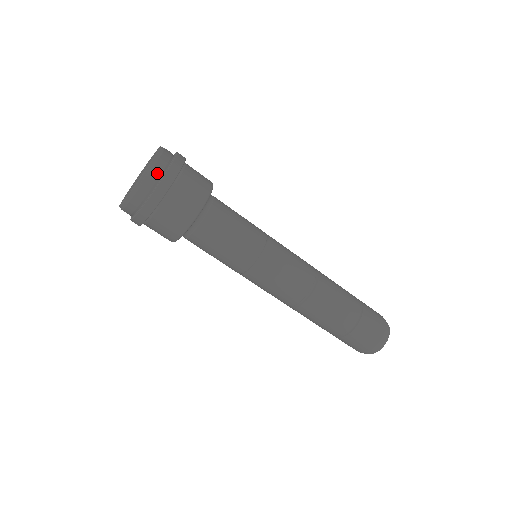
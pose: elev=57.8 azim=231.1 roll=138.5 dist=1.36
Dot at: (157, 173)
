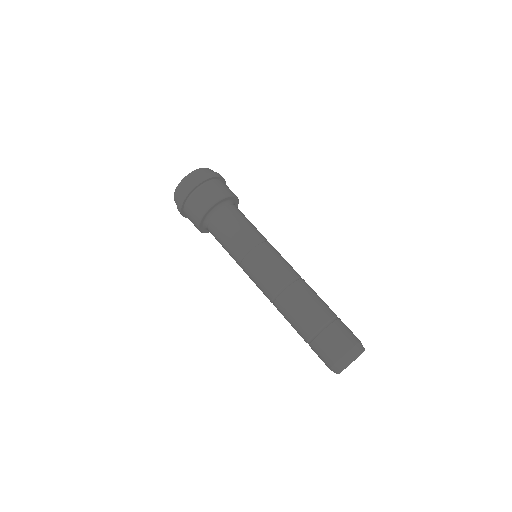
Dot at: (202, 173)
